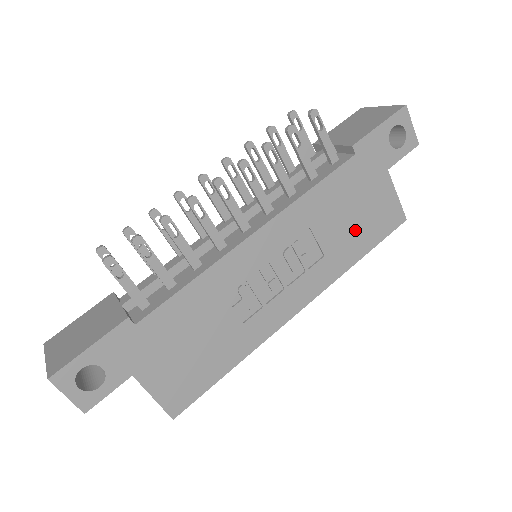
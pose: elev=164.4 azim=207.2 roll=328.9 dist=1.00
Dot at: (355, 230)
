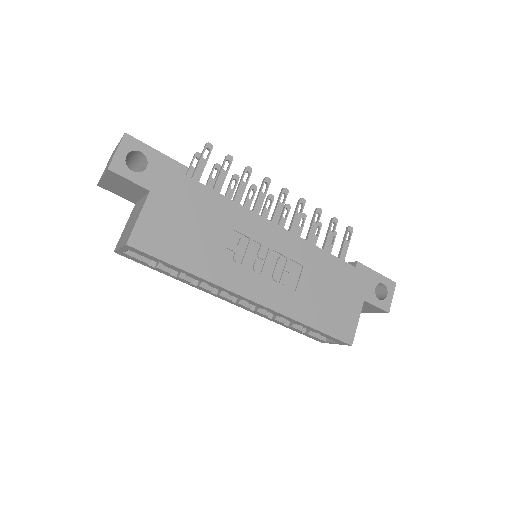
Dot at: (322, 305)
